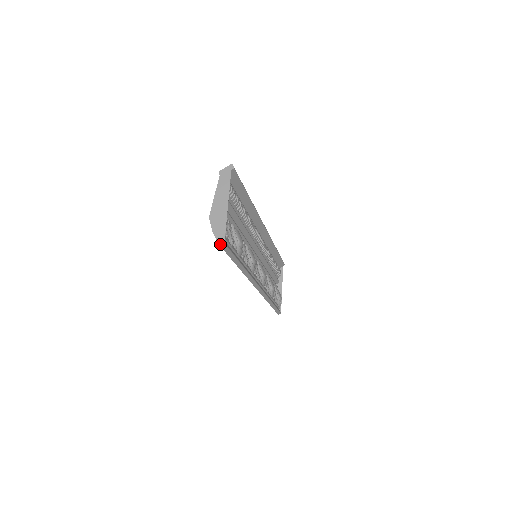
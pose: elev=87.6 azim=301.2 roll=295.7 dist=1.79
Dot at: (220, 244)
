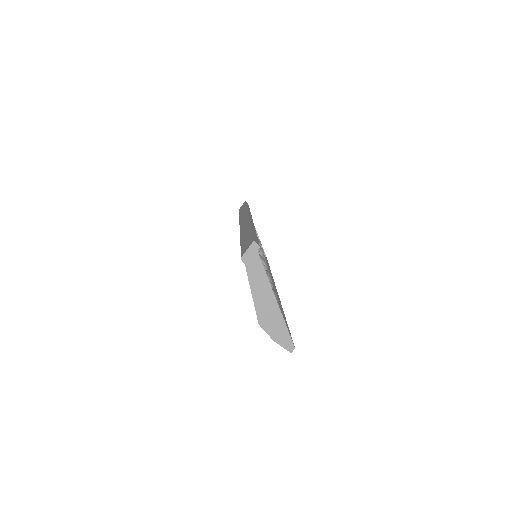
Dot at: (290, 351)
